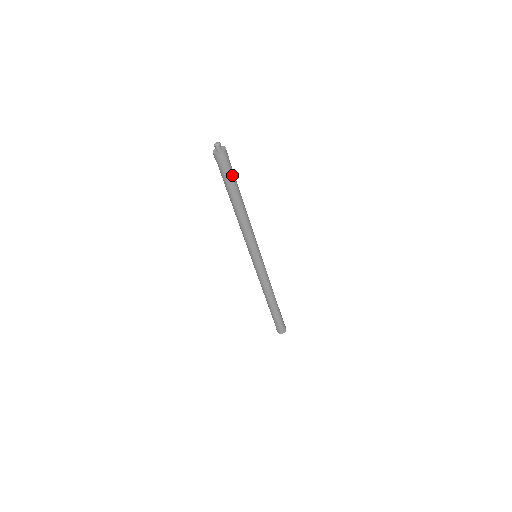
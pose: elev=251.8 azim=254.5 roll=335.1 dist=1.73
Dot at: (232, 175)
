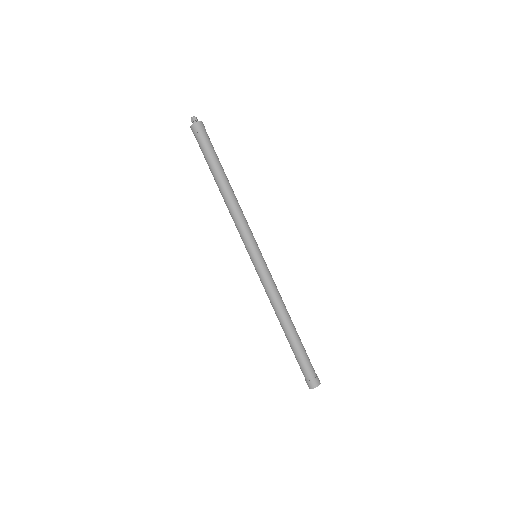
Dot at: (212, 148)
